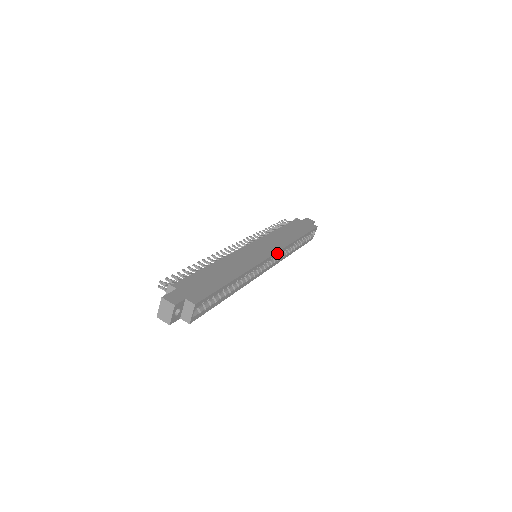
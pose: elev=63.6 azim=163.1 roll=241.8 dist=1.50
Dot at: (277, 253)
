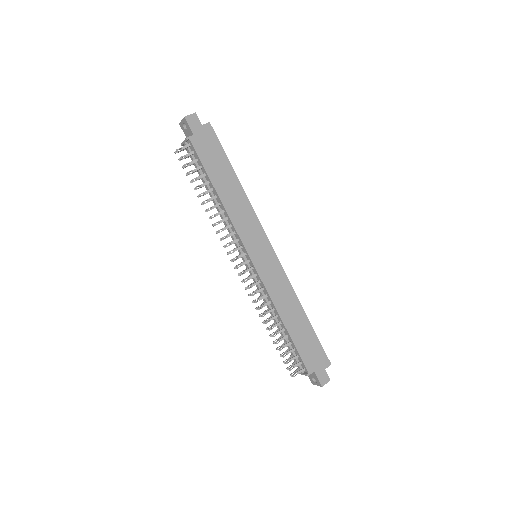
Dot at: (265, 236)
